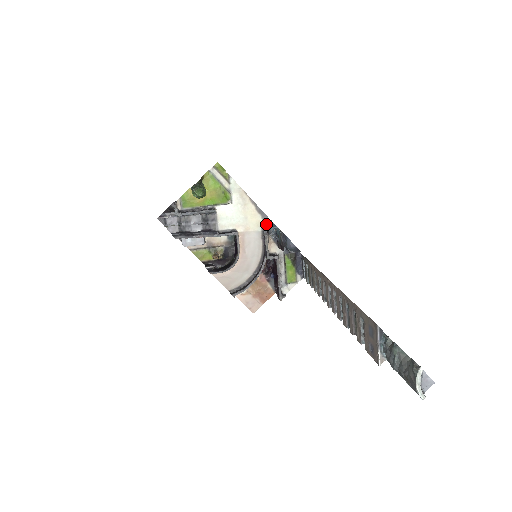
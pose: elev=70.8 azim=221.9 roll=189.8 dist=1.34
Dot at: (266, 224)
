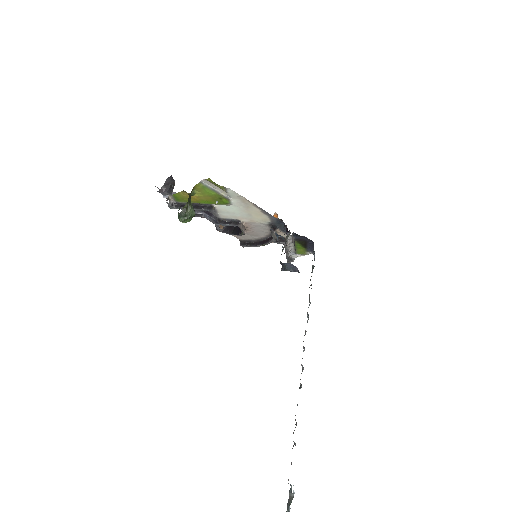
Dot at: (274, 221)
